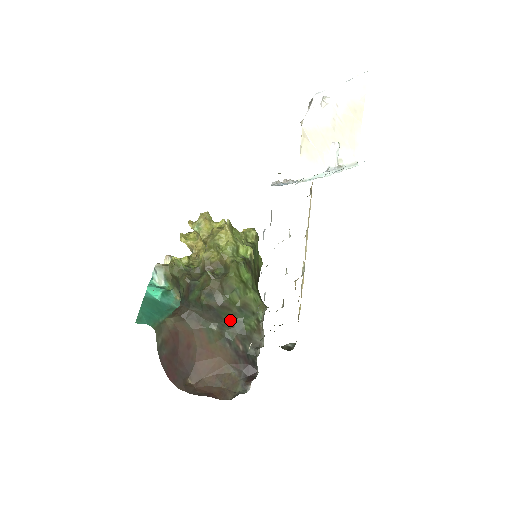
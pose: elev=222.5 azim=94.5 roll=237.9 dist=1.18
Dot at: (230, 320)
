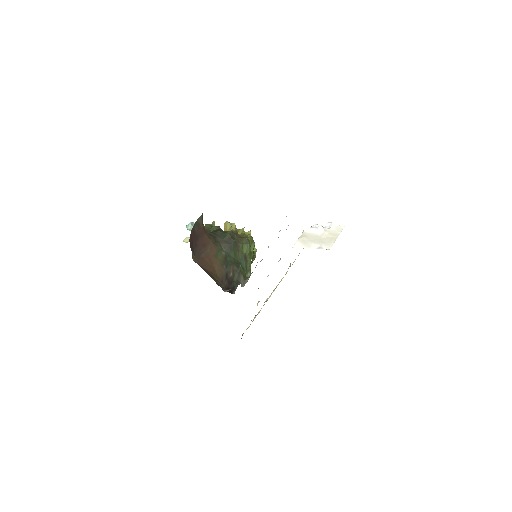
Dot at: (234, 257)
